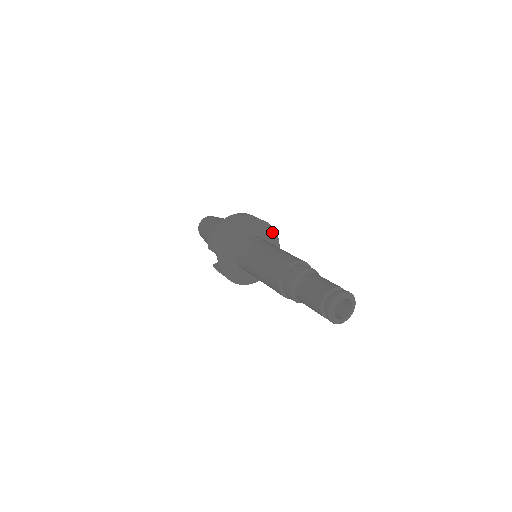
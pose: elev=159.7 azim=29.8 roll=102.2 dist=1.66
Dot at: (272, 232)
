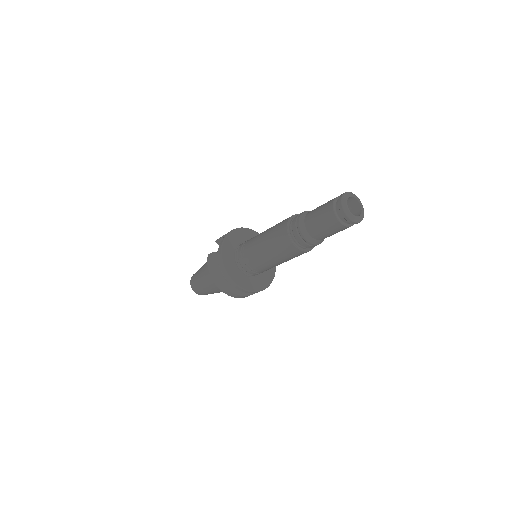
Dot at: occluded
